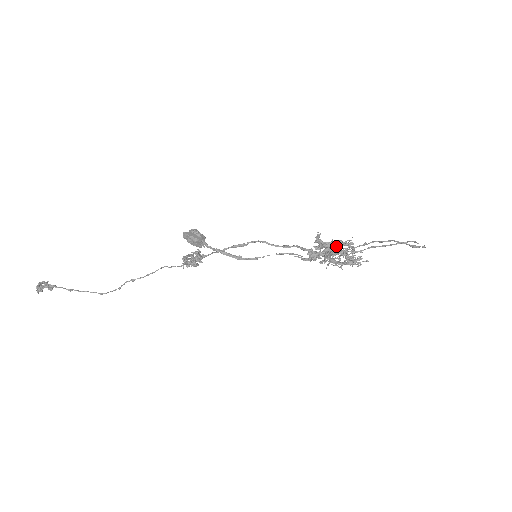
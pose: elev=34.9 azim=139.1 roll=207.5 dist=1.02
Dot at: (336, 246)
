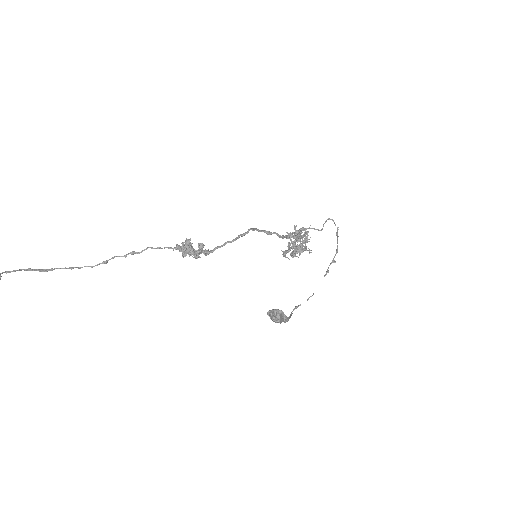
Dot at: (302, 237)
